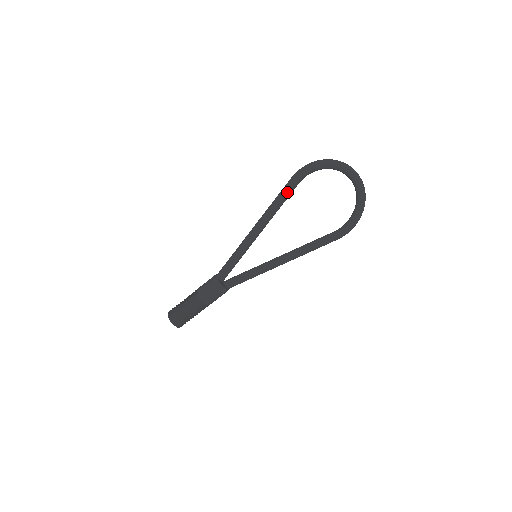
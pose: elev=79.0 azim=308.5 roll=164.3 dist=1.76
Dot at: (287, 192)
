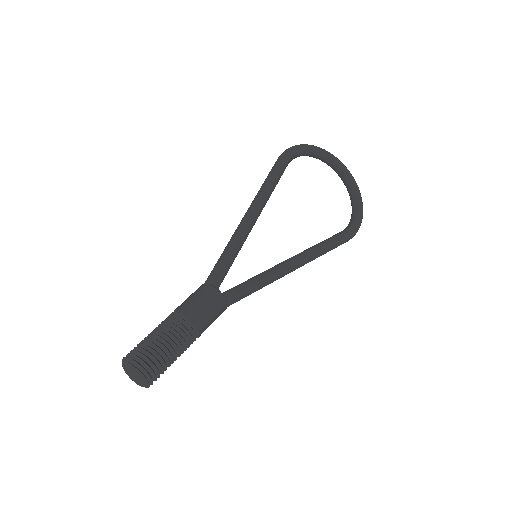
Dot at: (278, 170)
